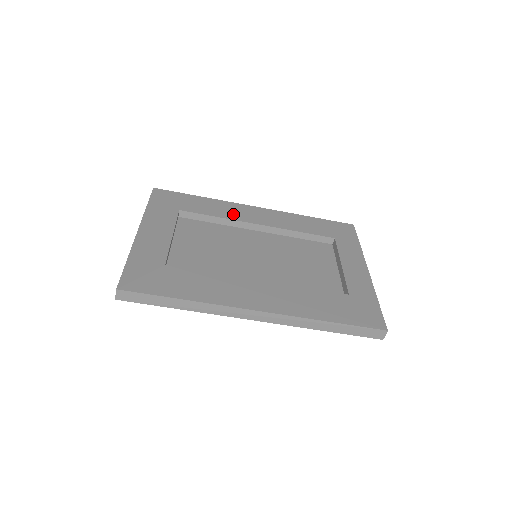
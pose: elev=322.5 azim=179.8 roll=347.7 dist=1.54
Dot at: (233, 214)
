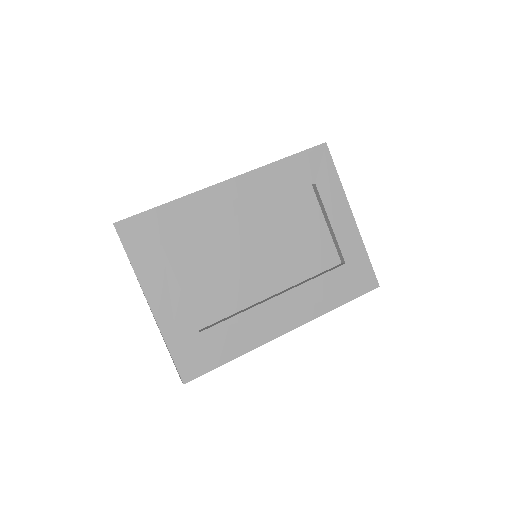
Dot at: (212, 213)
